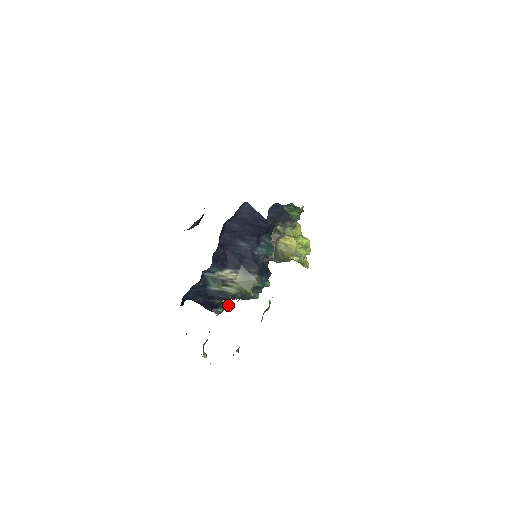
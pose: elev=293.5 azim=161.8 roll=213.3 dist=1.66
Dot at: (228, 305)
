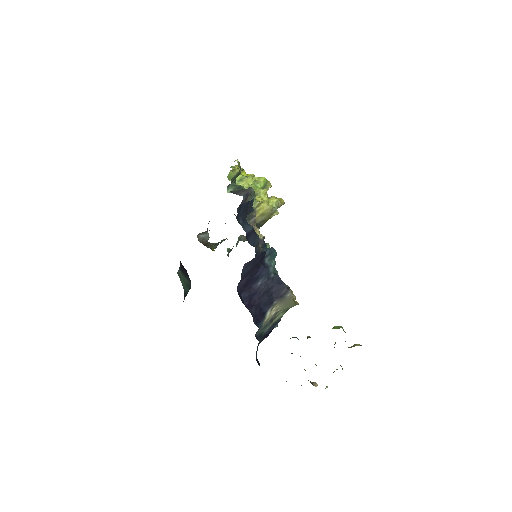
Dot at: occluded
